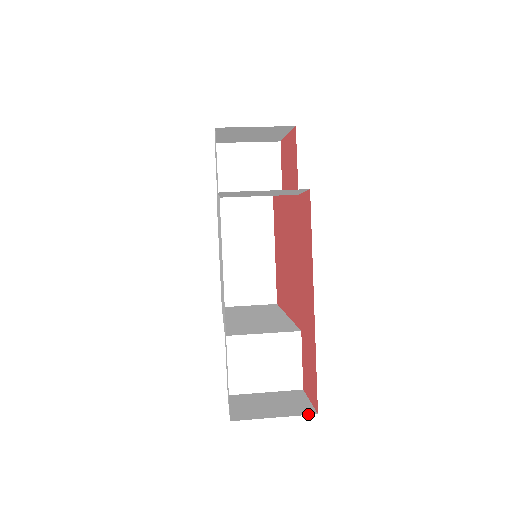
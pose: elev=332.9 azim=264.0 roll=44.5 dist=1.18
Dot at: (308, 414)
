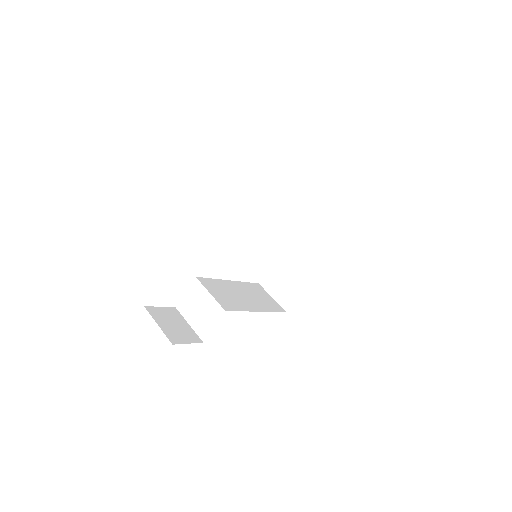
Dot at: (170, 340)
